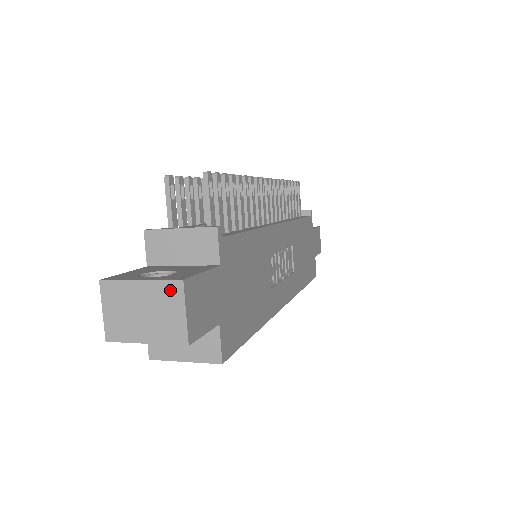
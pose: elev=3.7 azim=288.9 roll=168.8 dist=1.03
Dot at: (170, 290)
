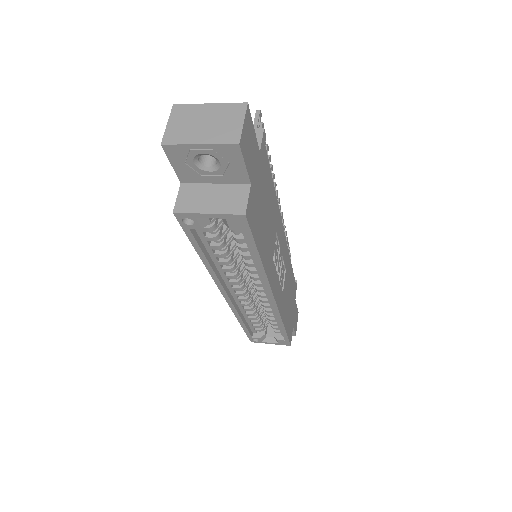
Dot at: (234, 109)
